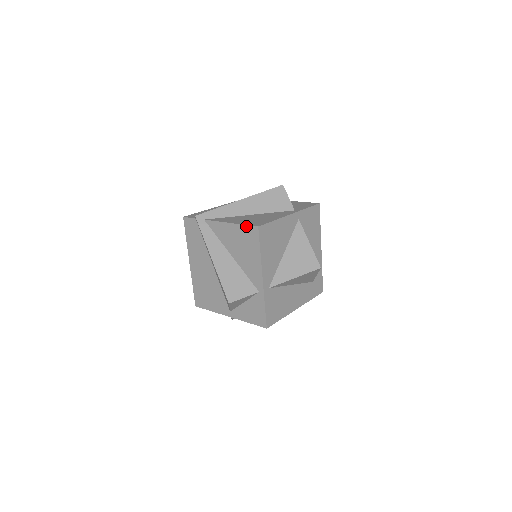
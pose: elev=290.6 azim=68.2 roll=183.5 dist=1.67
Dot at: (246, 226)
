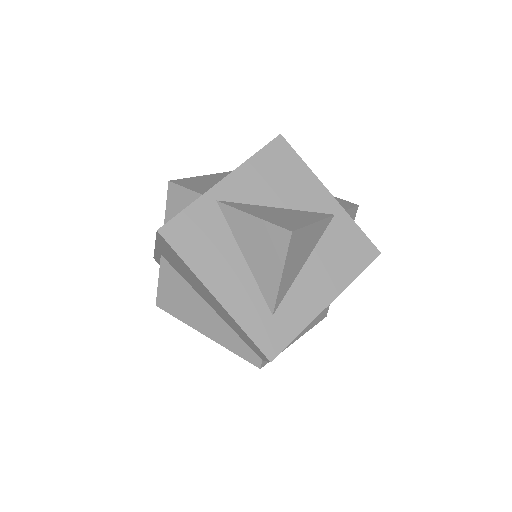
Dot at: occluded
